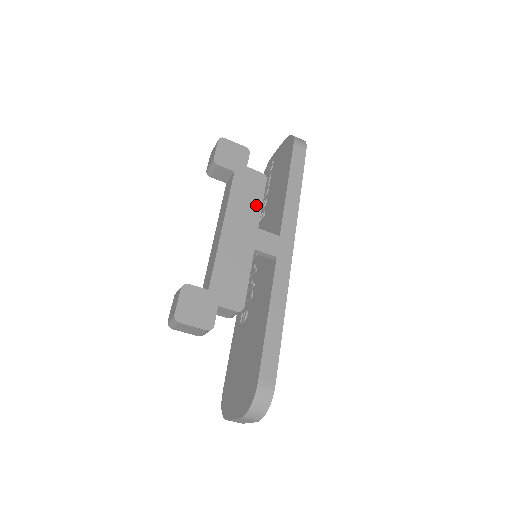
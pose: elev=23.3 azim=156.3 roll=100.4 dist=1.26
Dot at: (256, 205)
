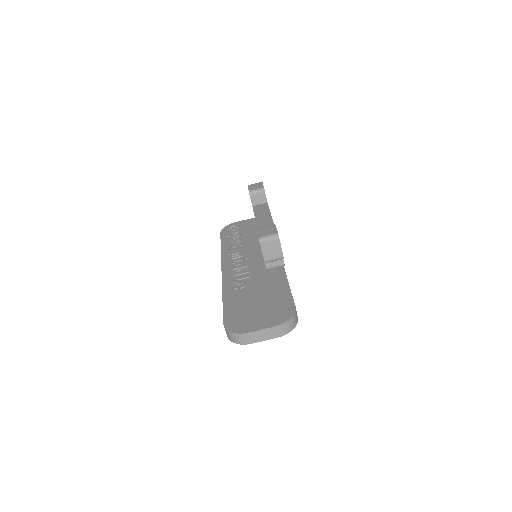
Dot at: occluded
